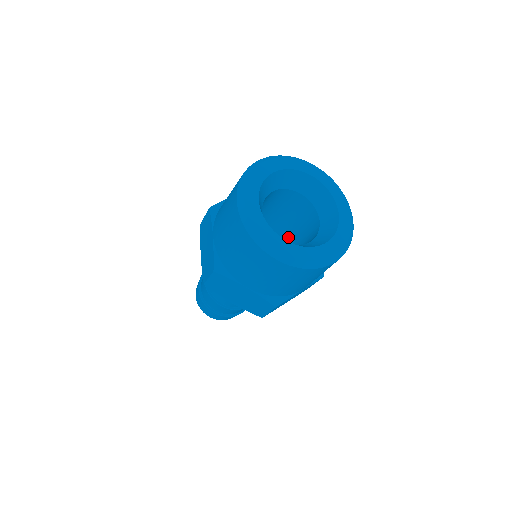
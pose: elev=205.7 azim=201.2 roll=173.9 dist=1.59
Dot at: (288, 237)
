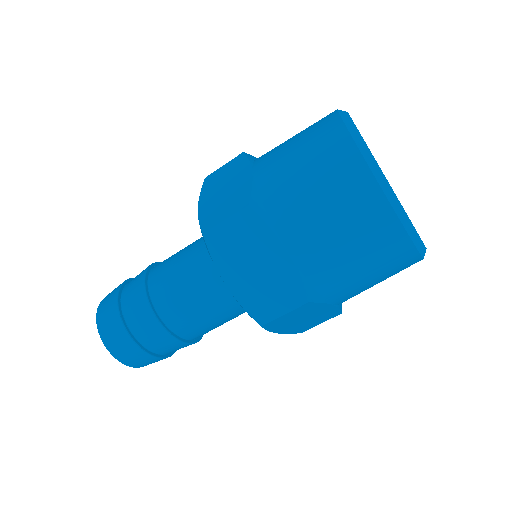
Dot at: occluded
